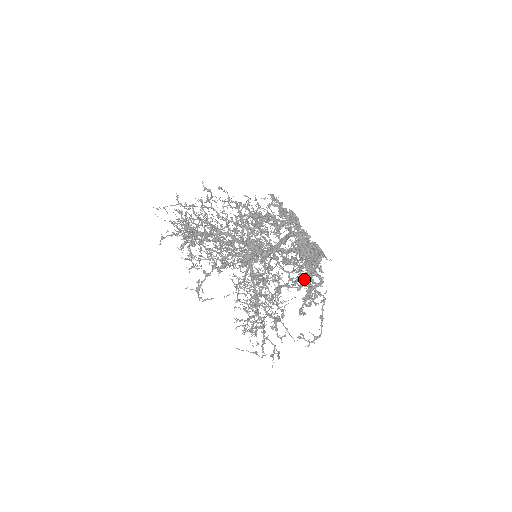
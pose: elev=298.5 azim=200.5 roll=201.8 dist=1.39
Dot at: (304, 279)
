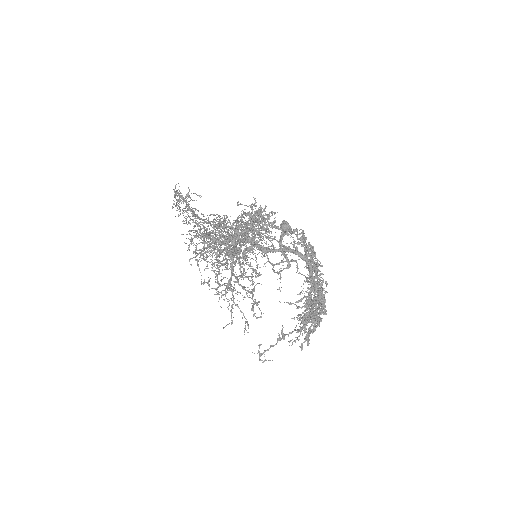
Dot at: occluded
